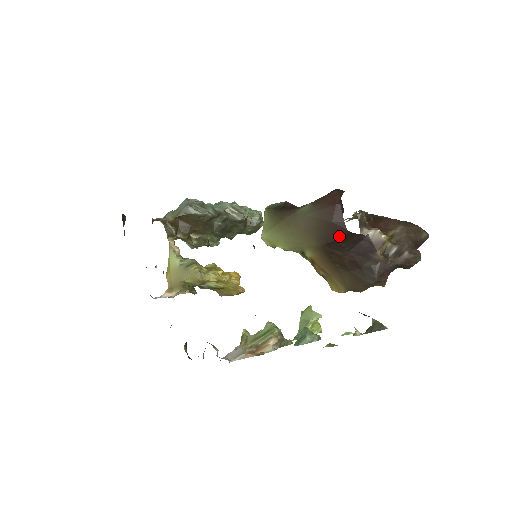
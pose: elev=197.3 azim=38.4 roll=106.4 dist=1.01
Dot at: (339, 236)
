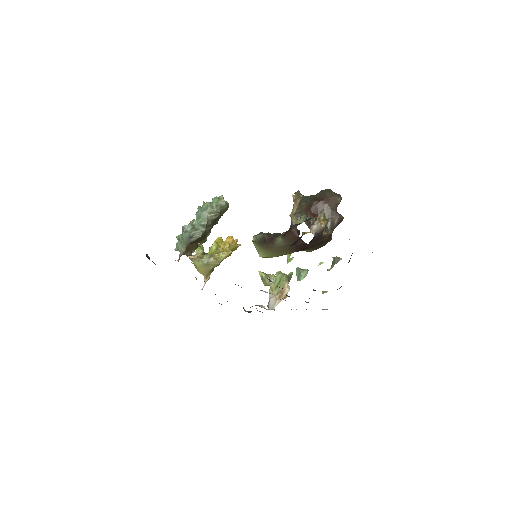
Dot at: (304, 247)
